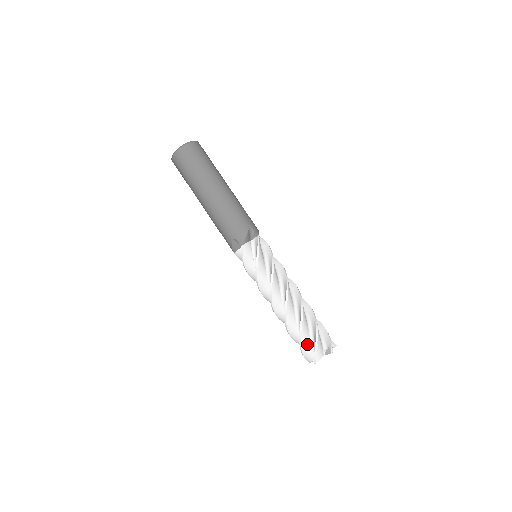
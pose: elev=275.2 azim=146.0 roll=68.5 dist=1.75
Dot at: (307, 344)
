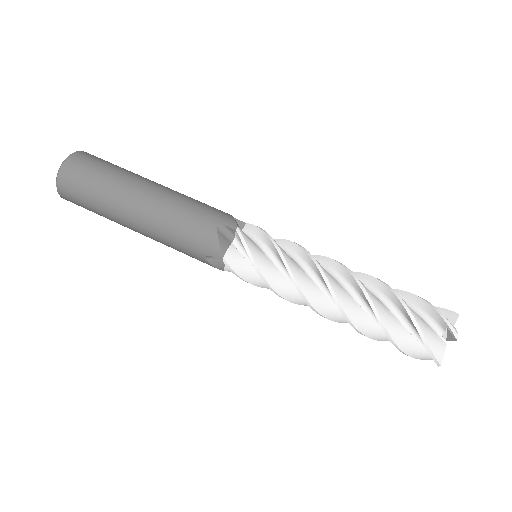
Dot at: (409, 343)
